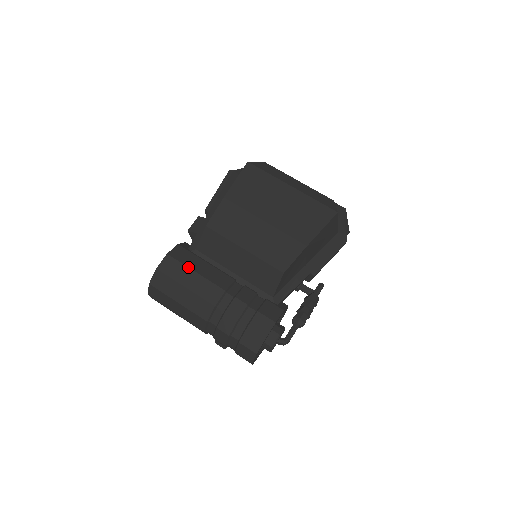
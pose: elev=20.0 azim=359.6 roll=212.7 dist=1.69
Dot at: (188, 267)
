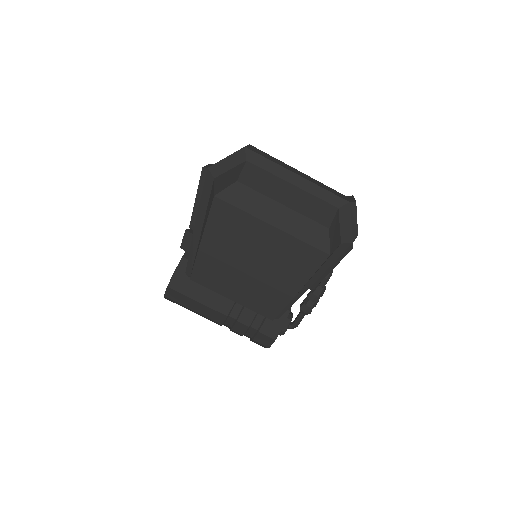
Dot at: (189, 298)
